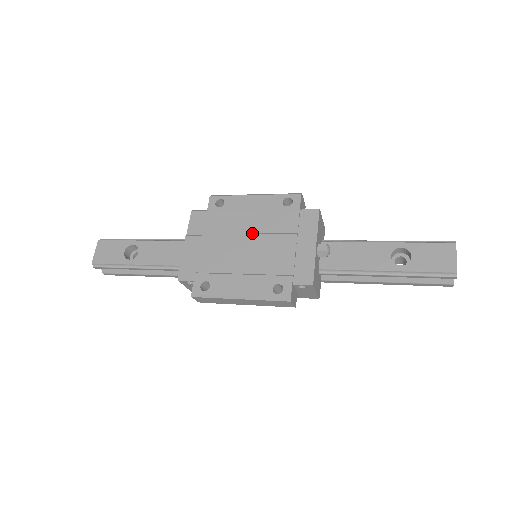
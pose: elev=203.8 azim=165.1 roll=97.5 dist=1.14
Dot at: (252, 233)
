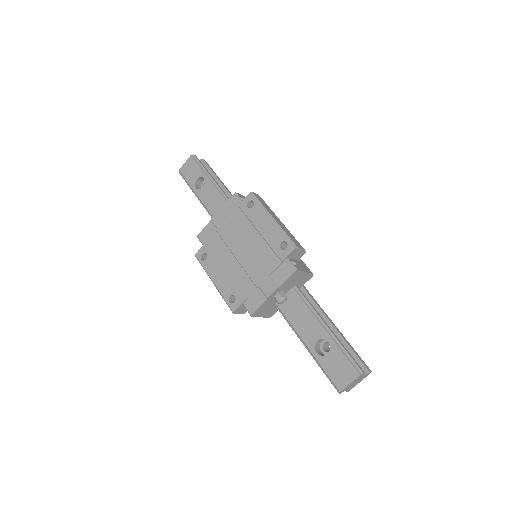
Dot at: (249, 247)
